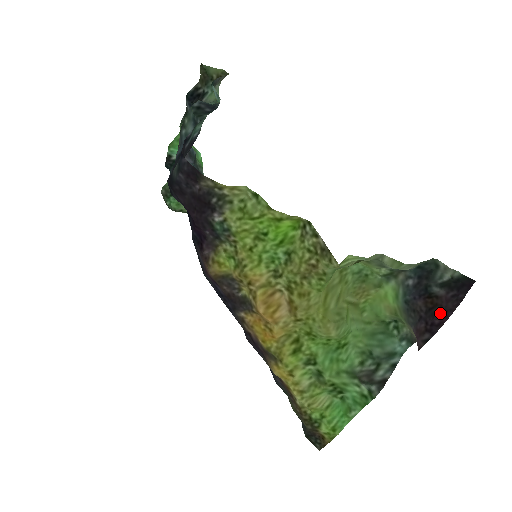
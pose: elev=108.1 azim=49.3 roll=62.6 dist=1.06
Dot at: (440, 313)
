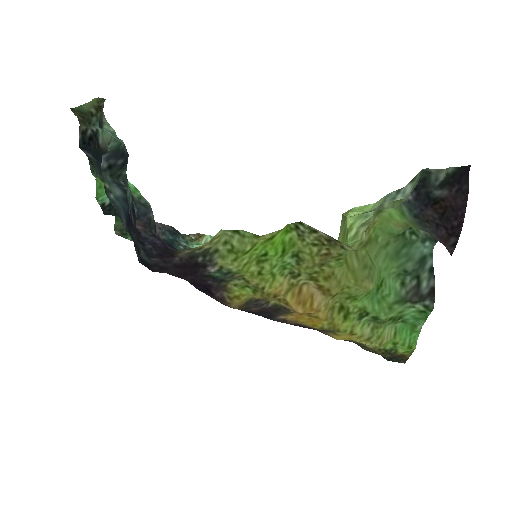
Dot at: (454, 214)
